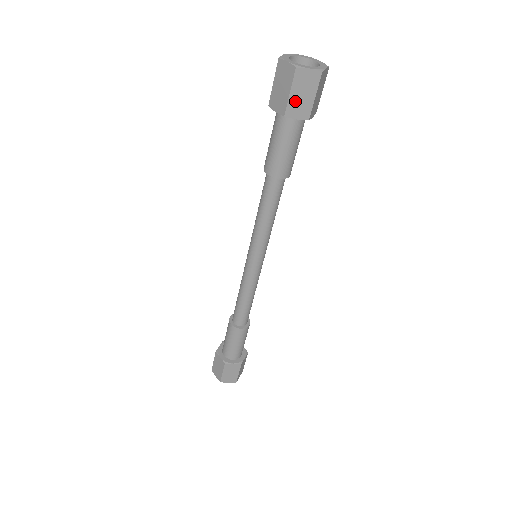
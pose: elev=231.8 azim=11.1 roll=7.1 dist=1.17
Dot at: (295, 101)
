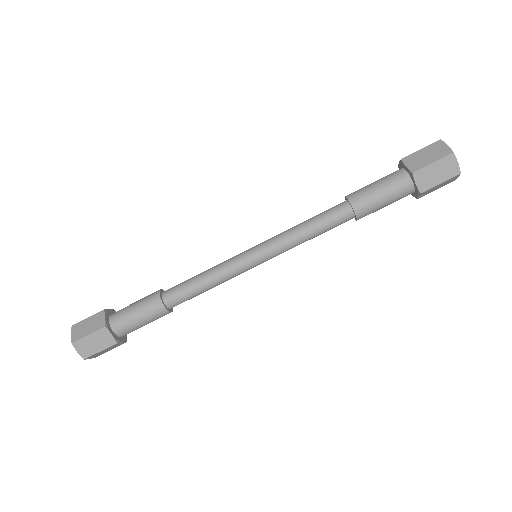
Dot at: (433, 188)
